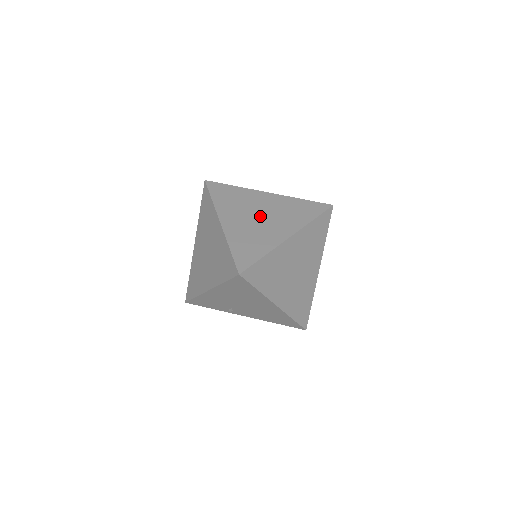
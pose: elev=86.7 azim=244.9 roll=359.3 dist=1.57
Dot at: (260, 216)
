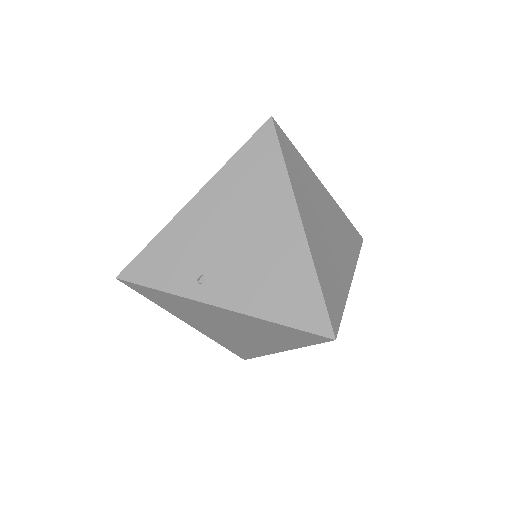
Dot at: occluded
